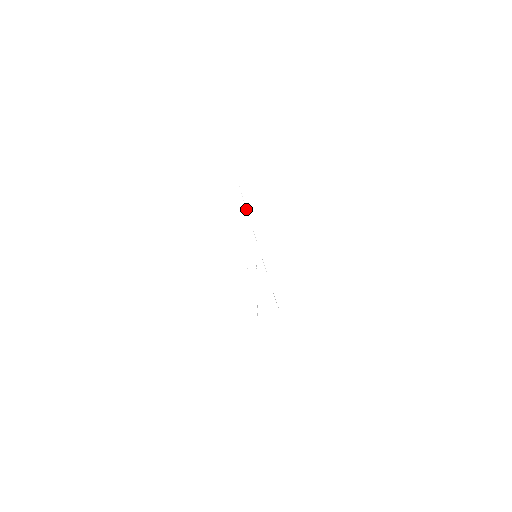
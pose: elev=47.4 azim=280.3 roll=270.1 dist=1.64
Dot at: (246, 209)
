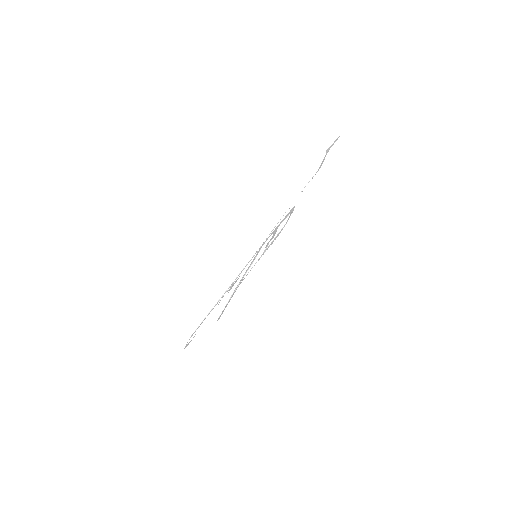
Dot at: (288, 208)
